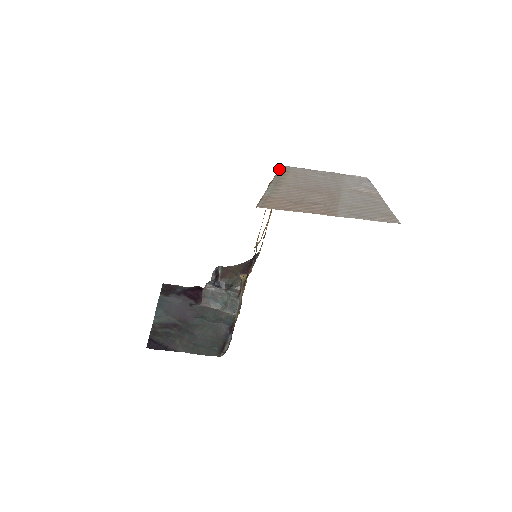
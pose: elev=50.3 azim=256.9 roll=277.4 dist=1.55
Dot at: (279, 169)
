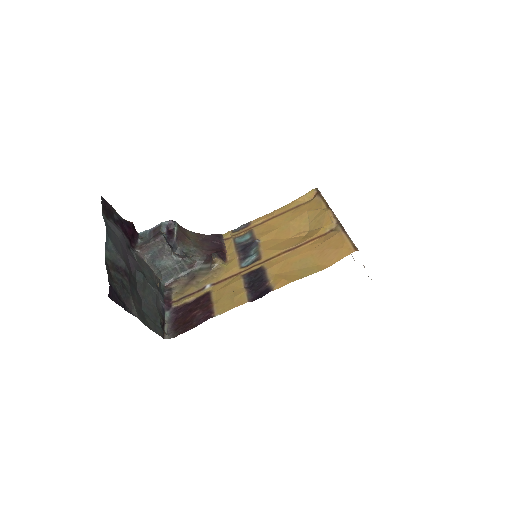
Dot at: occluded
